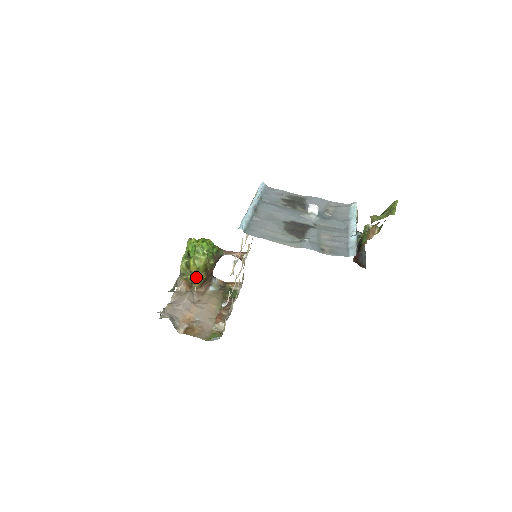
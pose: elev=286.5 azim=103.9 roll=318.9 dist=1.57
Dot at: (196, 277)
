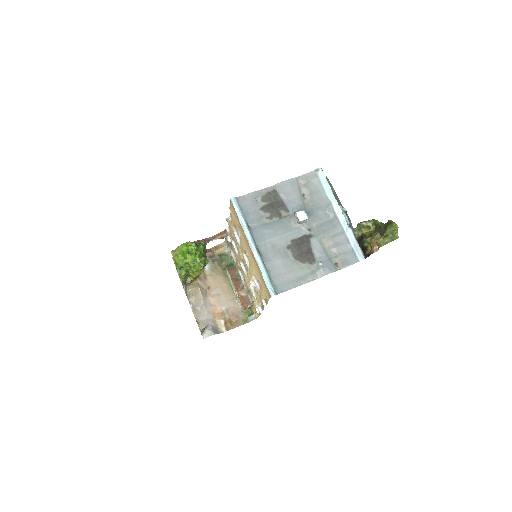
Dot at: occluded
